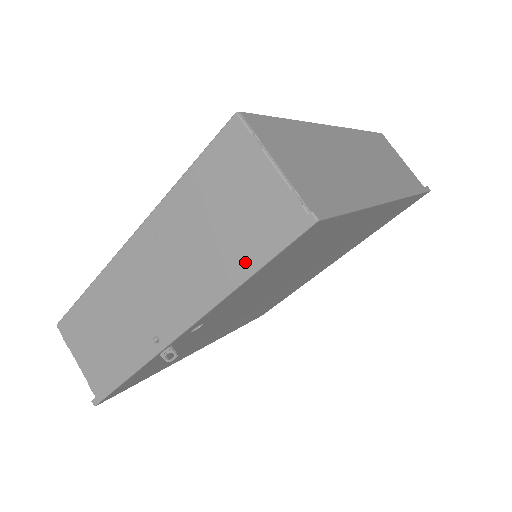
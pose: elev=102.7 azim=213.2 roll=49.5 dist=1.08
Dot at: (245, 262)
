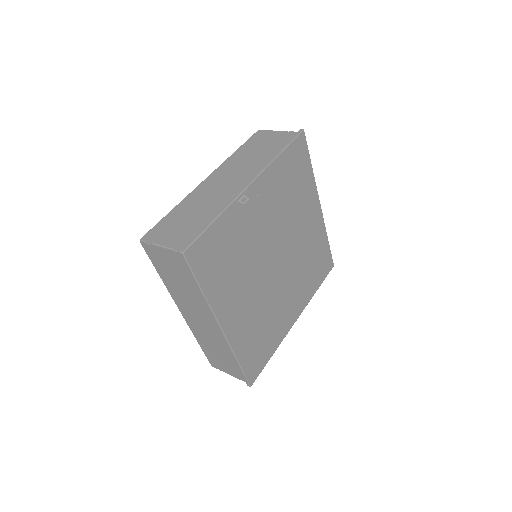
Dot at: (278, 151)
